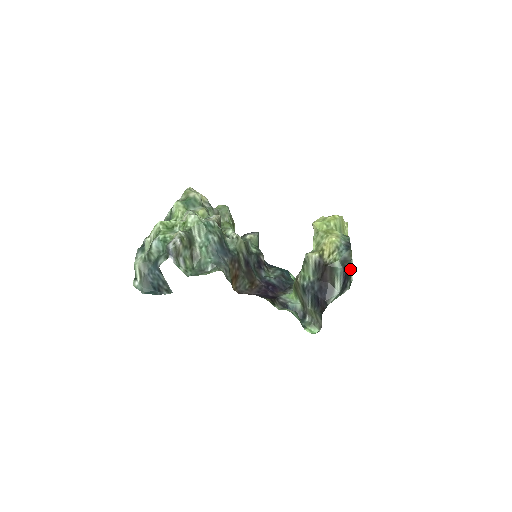
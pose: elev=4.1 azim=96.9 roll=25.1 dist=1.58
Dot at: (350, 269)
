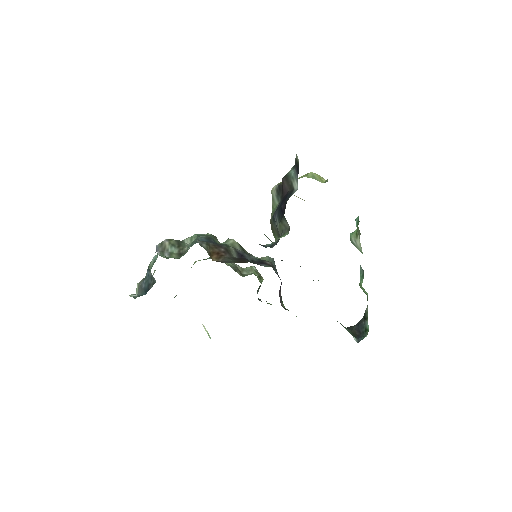
Dot at: (296, 159)
